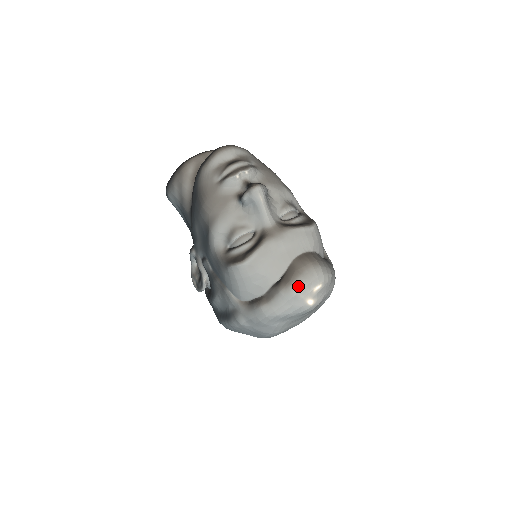
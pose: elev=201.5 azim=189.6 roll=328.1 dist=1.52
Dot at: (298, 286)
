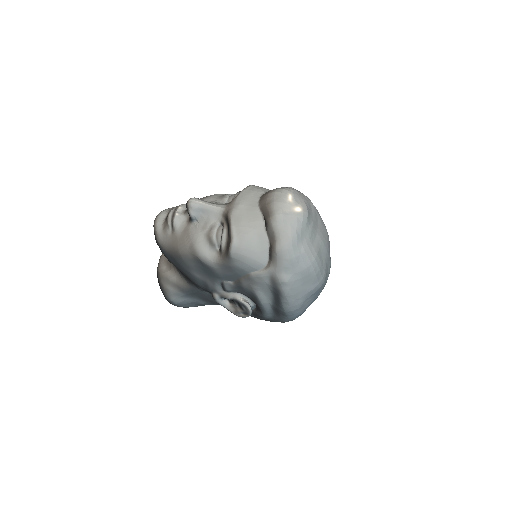
Dot at: (277, 208)
